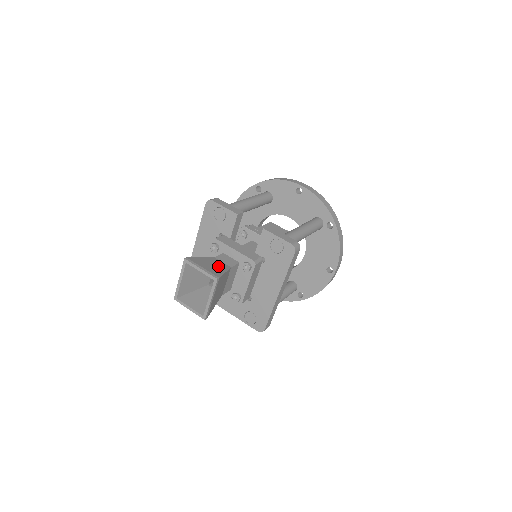
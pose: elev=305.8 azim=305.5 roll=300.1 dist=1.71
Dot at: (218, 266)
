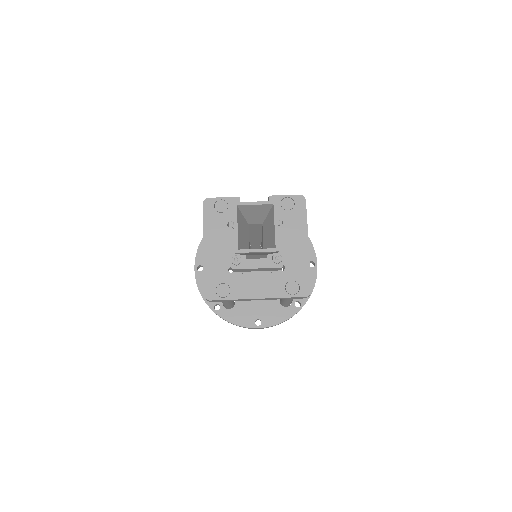
Dot at: occluded
